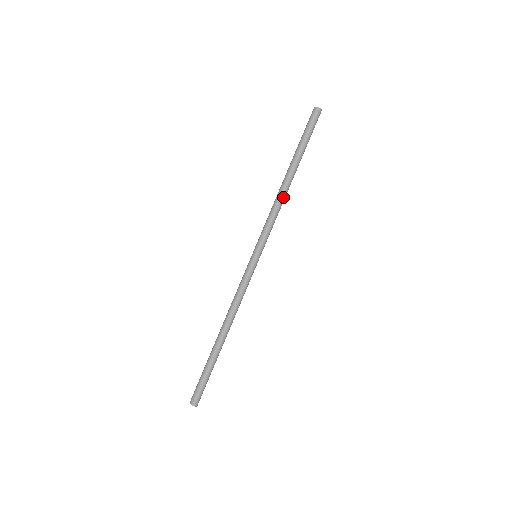
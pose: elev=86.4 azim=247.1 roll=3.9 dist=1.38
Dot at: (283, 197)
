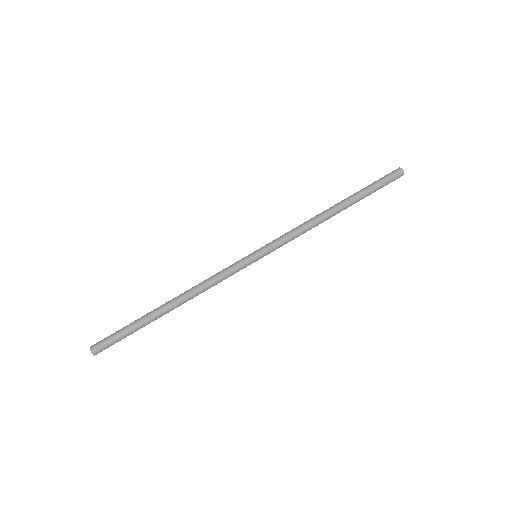
Dot at: (317, 219)
